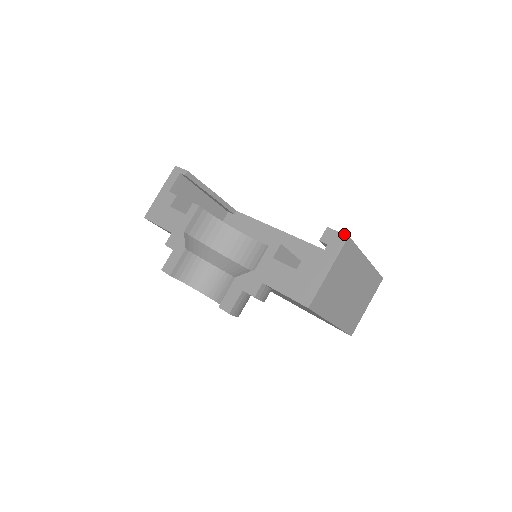
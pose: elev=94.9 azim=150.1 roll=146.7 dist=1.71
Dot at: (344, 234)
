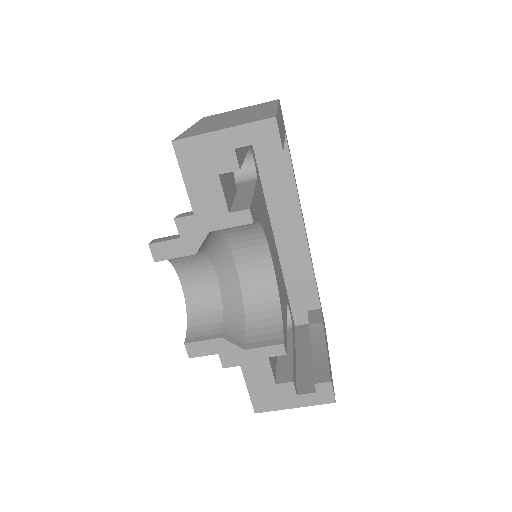
Dot at: occluded
